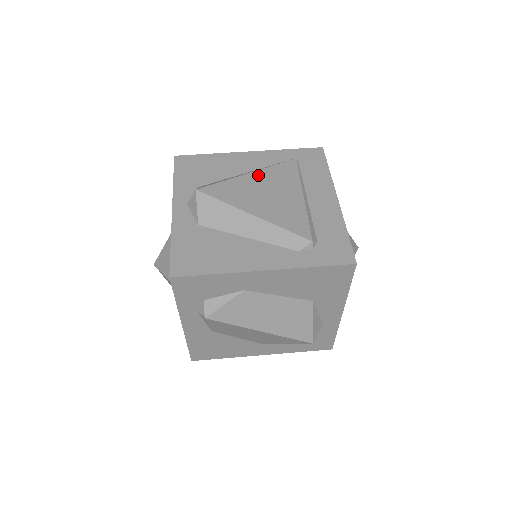
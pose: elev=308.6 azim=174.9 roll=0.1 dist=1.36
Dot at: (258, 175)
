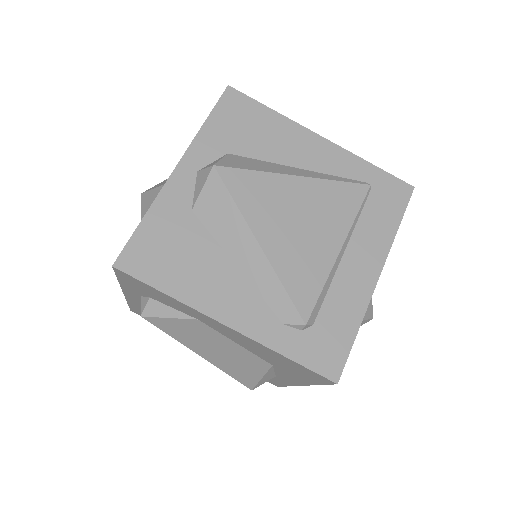
Dot at: (306, 185)
